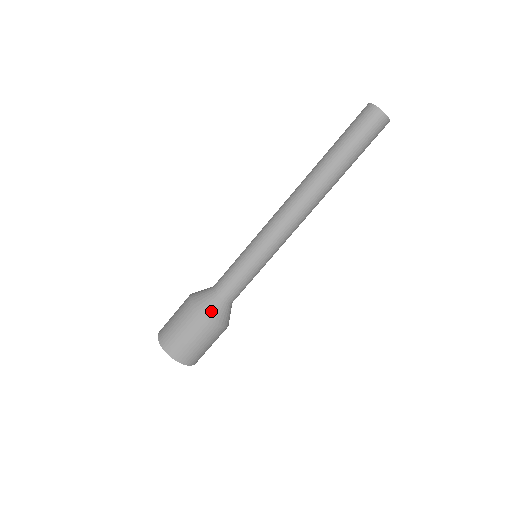
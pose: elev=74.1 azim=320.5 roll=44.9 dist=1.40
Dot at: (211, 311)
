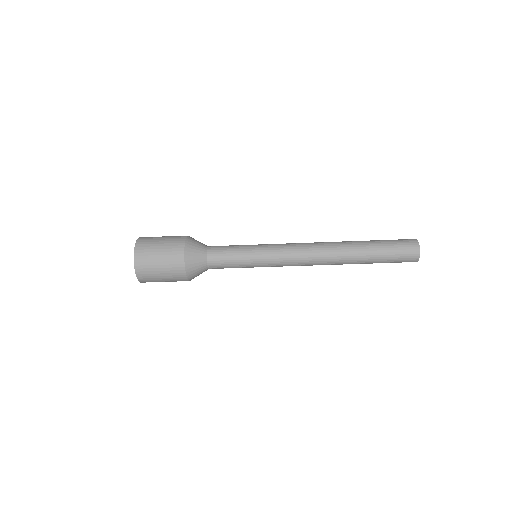
Dot at: occluded
